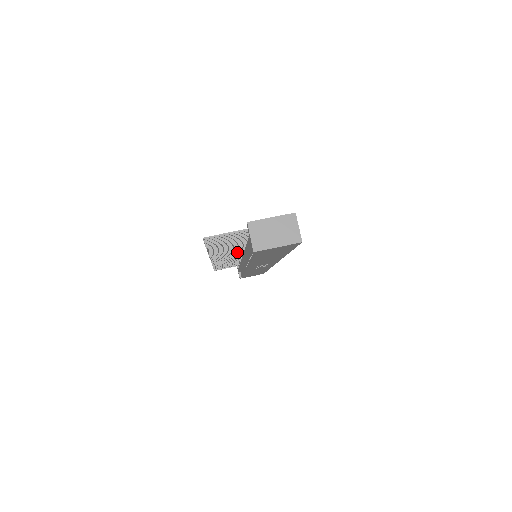
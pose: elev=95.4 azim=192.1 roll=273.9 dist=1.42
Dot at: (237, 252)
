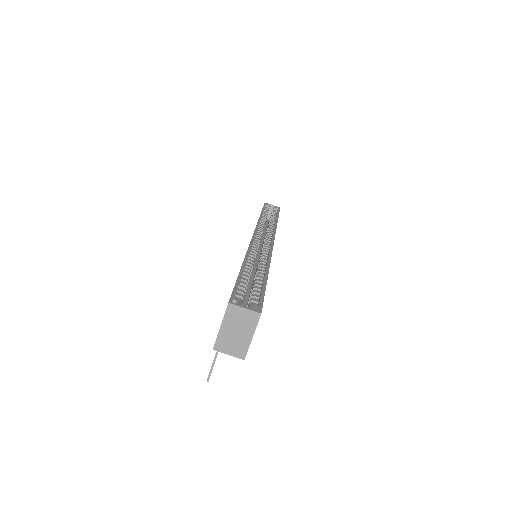
Dot at: occluded
